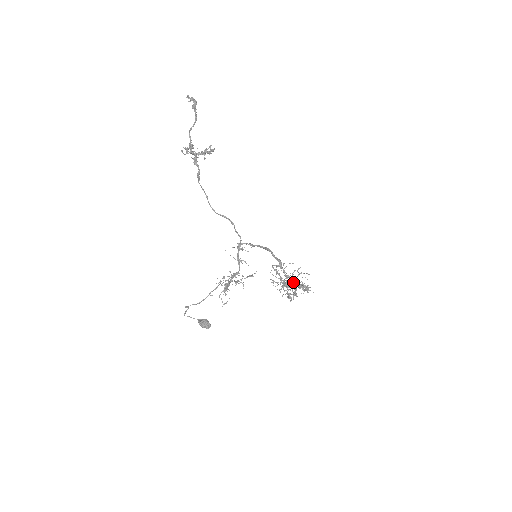
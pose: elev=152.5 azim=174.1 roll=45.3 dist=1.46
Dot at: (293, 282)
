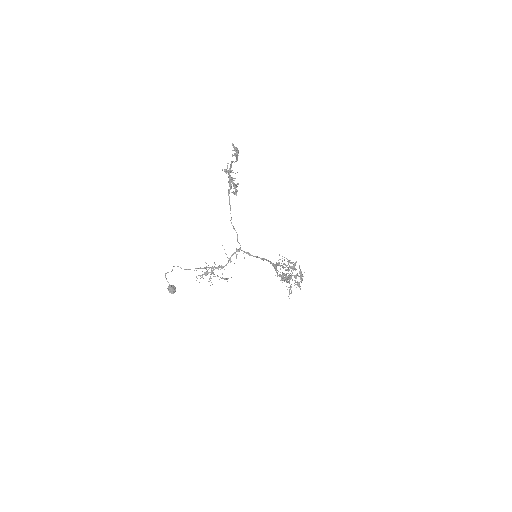
Dot at: (287, 278)
